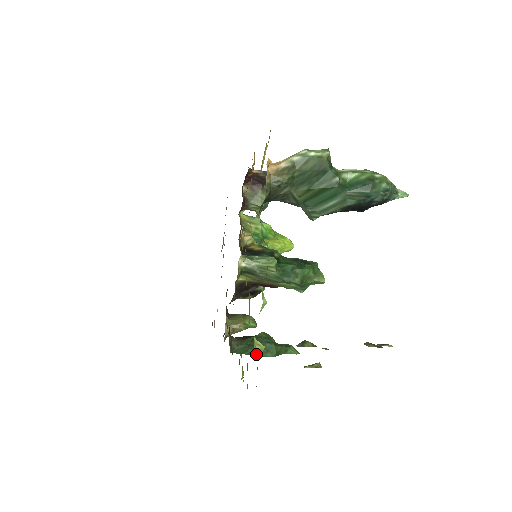
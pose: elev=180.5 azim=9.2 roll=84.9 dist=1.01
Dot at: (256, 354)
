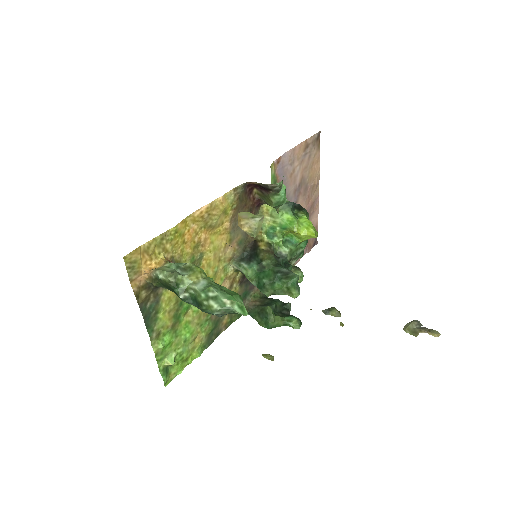
Dot at: (258, 322)
